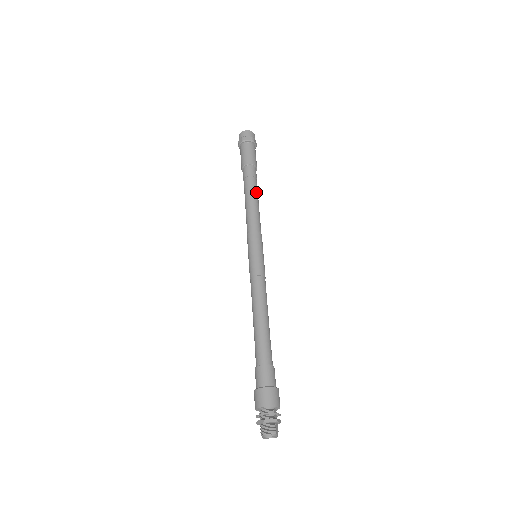
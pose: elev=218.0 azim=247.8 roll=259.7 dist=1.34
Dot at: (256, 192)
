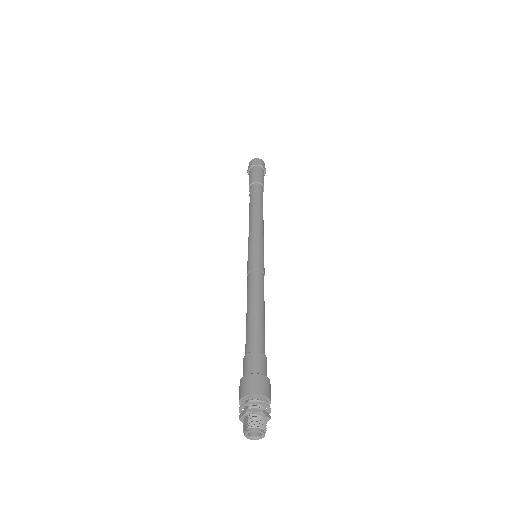
Dot at: occluded
